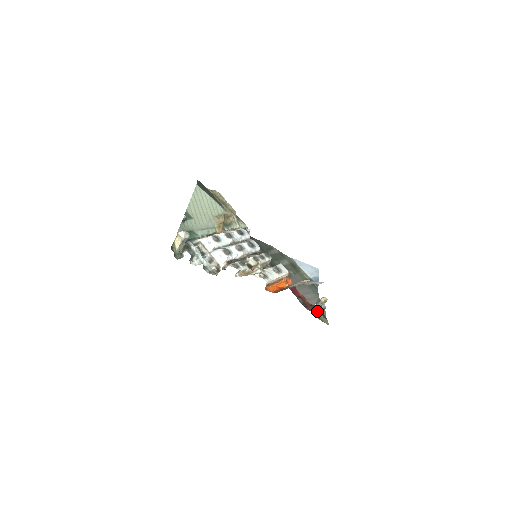
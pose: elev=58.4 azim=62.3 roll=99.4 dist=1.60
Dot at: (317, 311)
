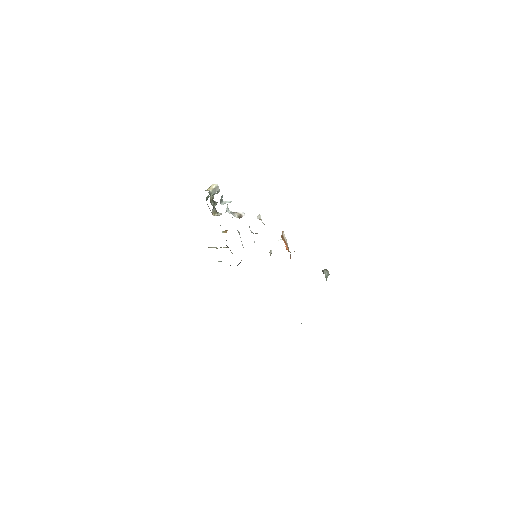
Dot at: (325, 276)
